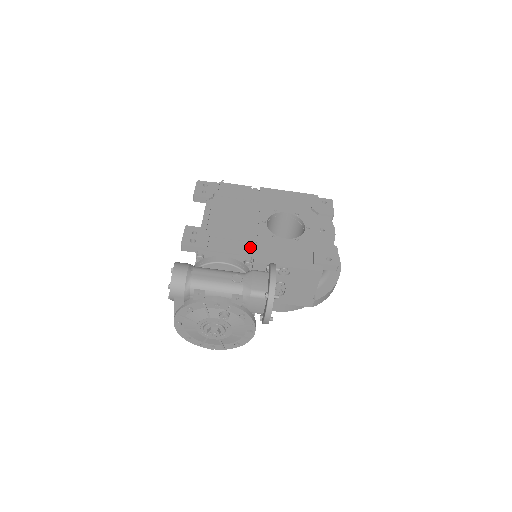
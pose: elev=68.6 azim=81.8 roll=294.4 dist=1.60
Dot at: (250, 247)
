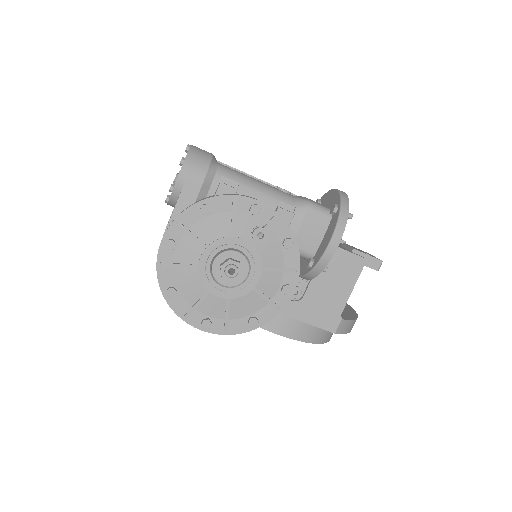
Dot at: occluded
